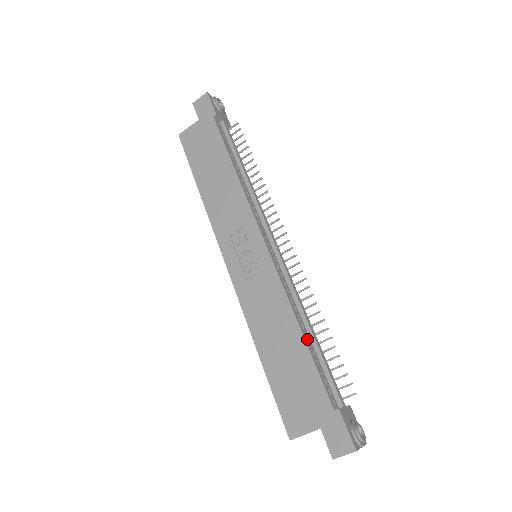
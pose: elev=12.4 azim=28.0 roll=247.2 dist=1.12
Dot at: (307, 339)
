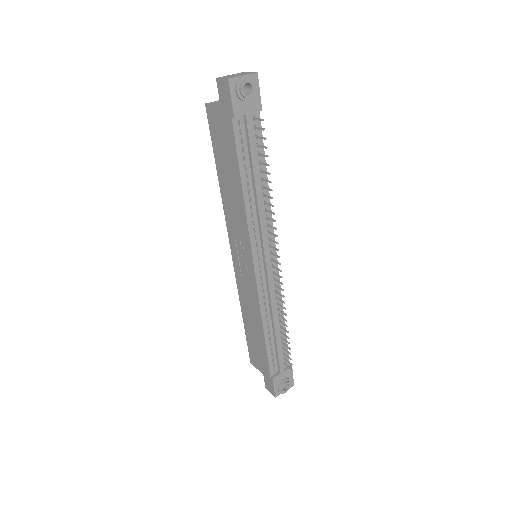
Dot at: (268, 336)
